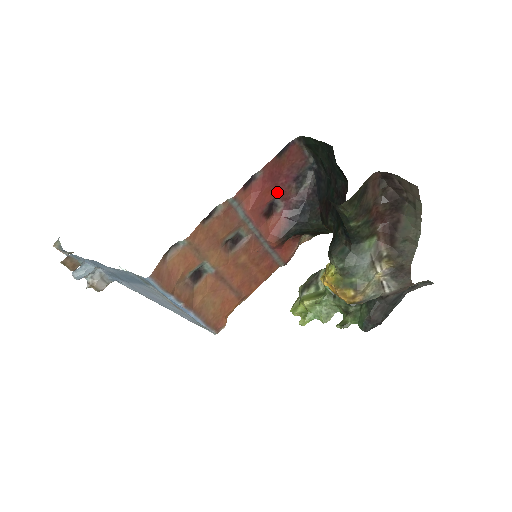
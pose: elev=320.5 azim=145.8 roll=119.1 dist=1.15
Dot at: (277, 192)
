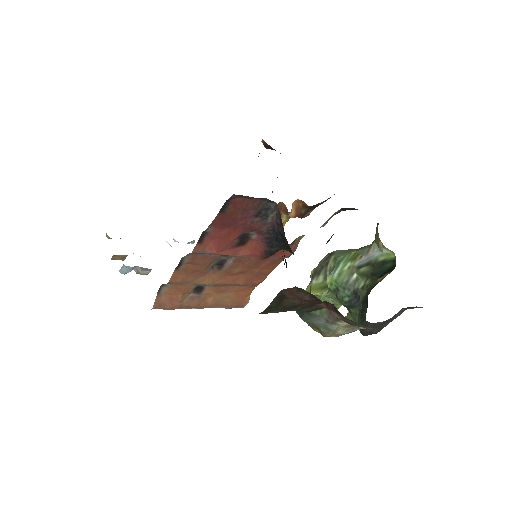
Dot at: (241, 229)
